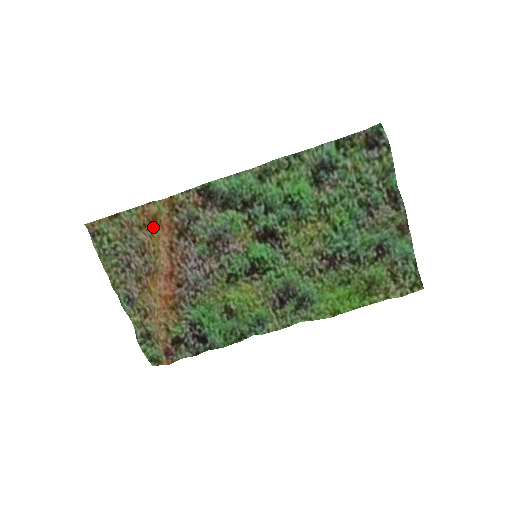
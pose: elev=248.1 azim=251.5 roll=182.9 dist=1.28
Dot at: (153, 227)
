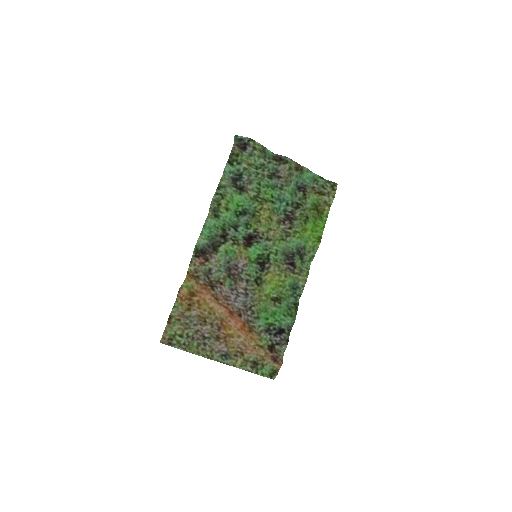
Dot at: (195, 300)
